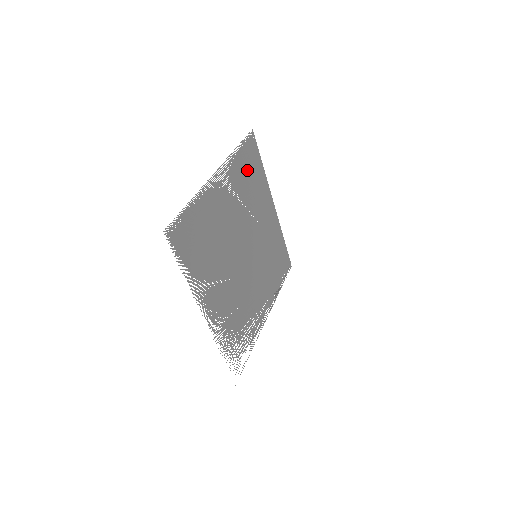
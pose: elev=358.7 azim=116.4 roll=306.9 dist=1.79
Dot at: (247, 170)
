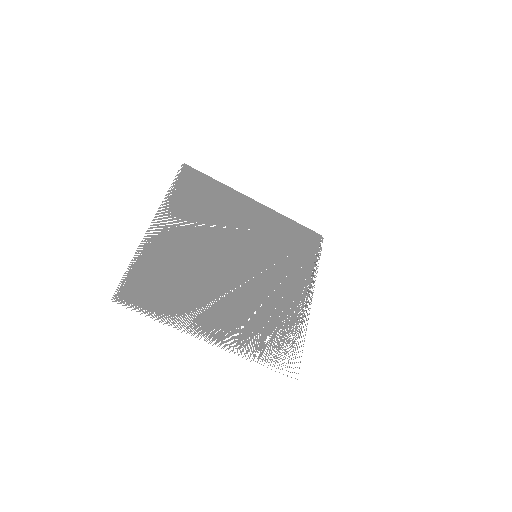
Dot at: (196, 196)
